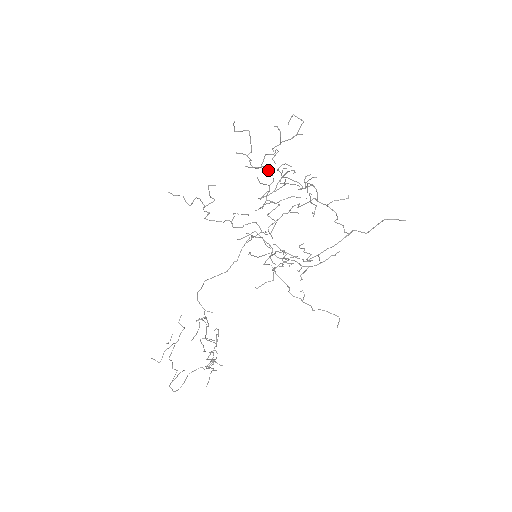
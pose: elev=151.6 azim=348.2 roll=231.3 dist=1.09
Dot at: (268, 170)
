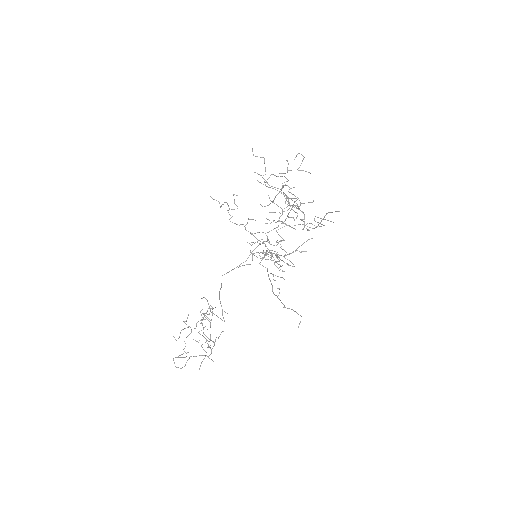
Dot at: (272, 186)
